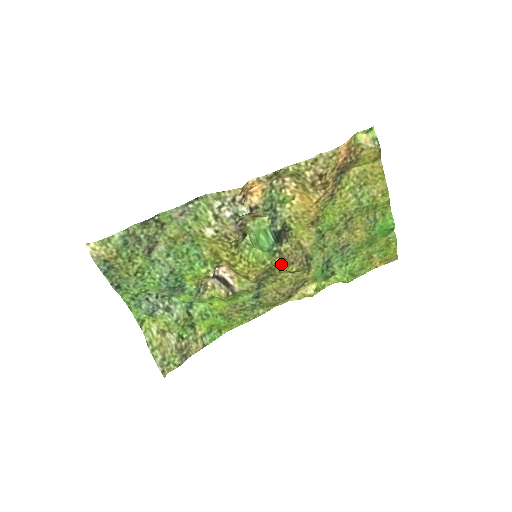
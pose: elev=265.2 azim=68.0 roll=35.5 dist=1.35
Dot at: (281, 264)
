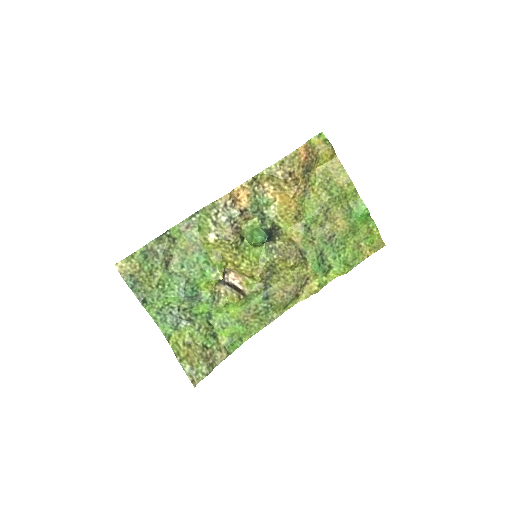
Dot at: (279, 260)
